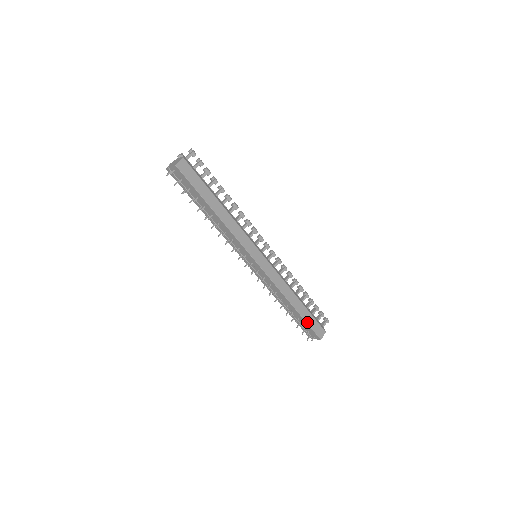
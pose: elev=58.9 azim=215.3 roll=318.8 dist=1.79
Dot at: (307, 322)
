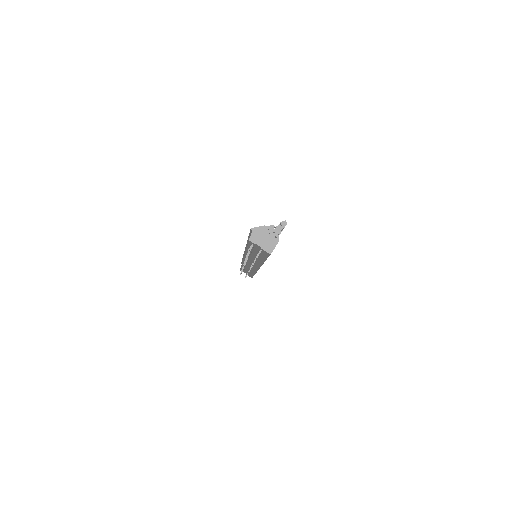
Dot at: occluded
